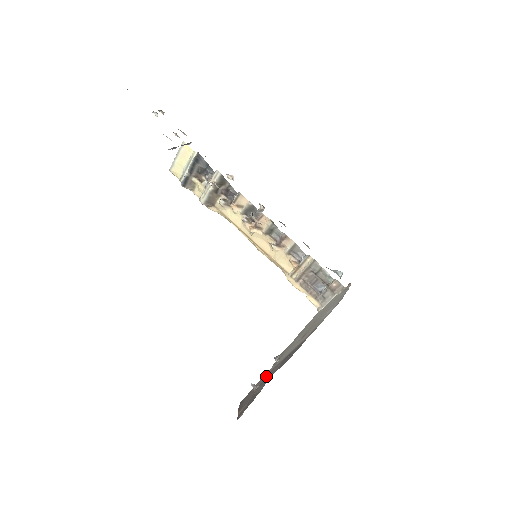
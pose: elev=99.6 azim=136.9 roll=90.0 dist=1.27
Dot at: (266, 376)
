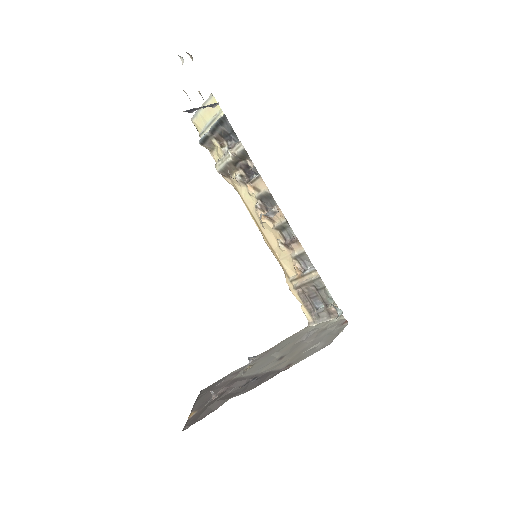
Dot at: (230, 385)
